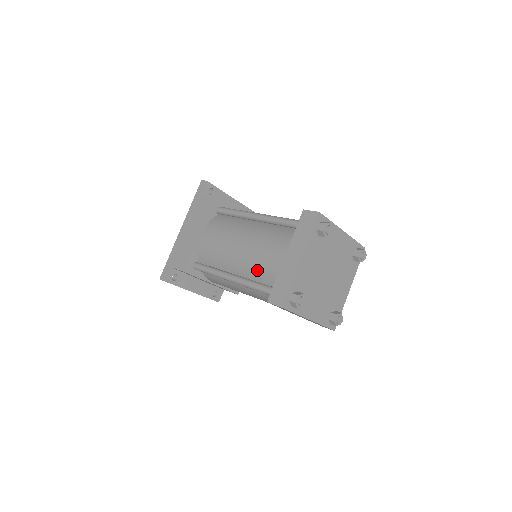
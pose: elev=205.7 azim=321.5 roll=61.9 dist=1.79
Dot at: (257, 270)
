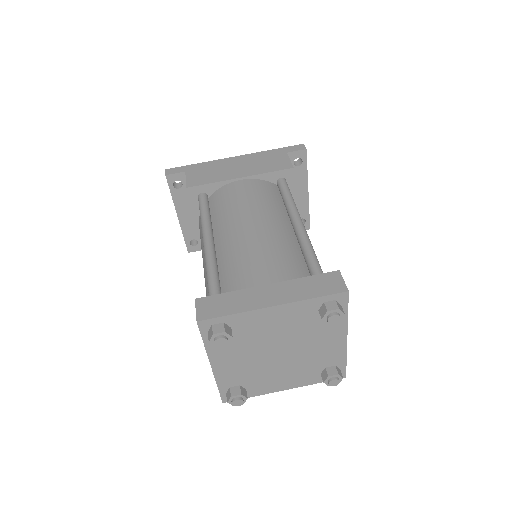
Dot at: (232, 263)
